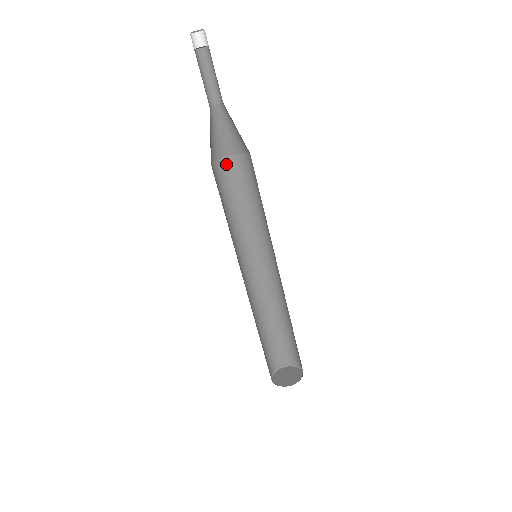
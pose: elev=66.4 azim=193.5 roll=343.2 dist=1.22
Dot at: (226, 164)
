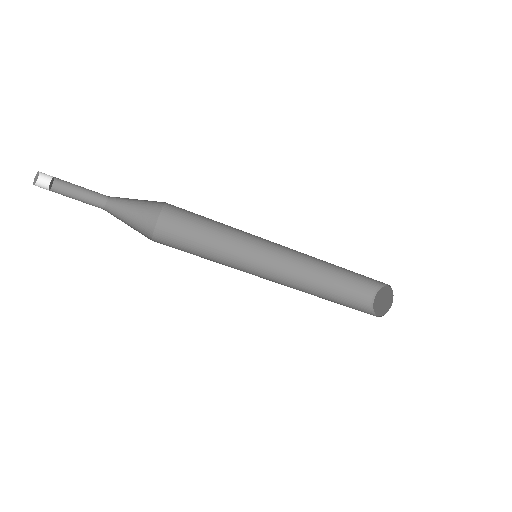
Dot at: (172, 205)
